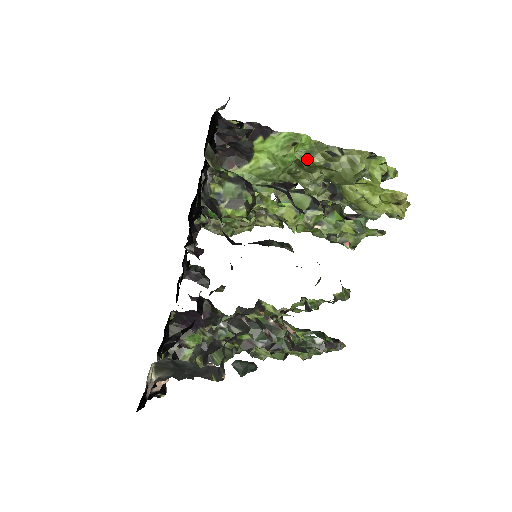
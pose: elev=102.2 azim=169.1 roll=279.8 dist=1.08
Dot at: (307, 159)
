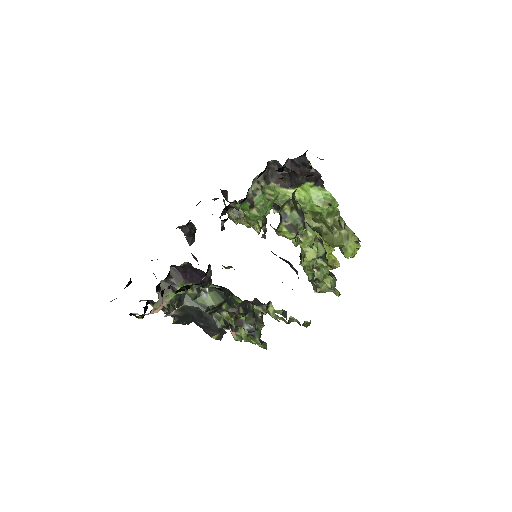
Dot at: (325, 216)
